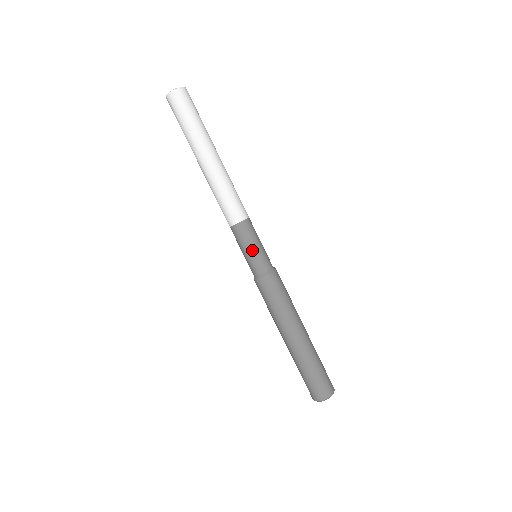
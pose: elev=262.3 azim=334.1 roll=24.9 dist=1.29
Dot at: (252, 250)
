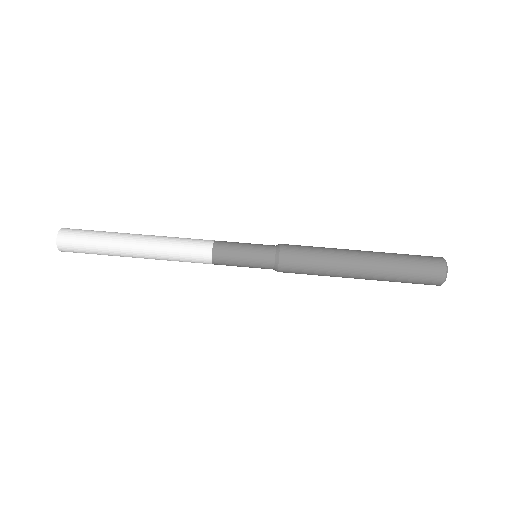
Dot at: (247, 249)
